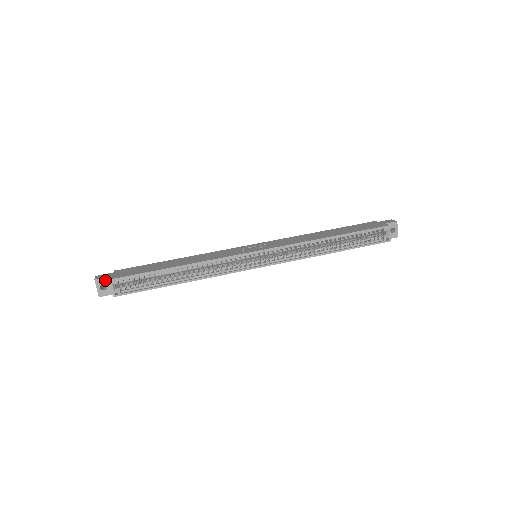
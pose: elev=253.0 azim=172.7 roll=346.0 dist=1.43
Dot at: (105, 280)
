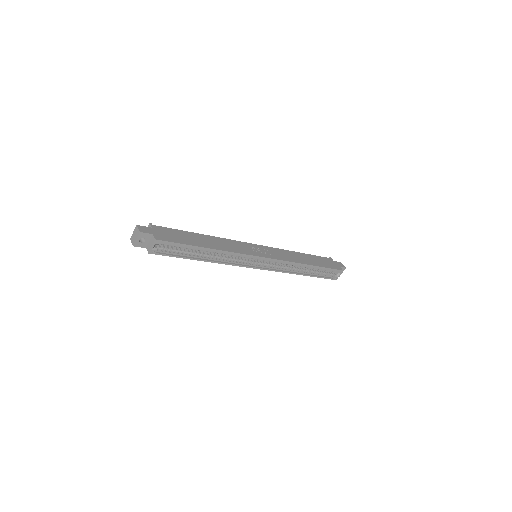
Dot at: (147, 235)
